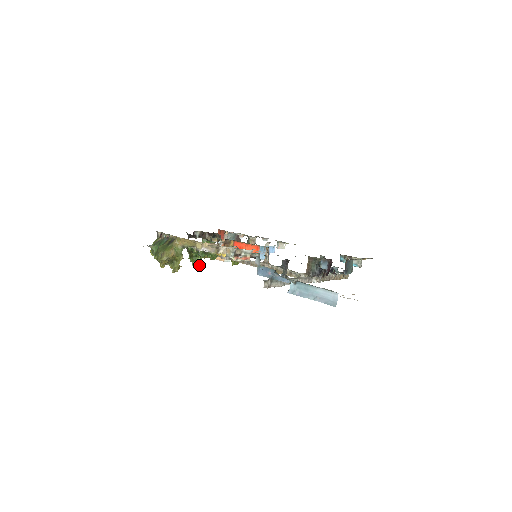
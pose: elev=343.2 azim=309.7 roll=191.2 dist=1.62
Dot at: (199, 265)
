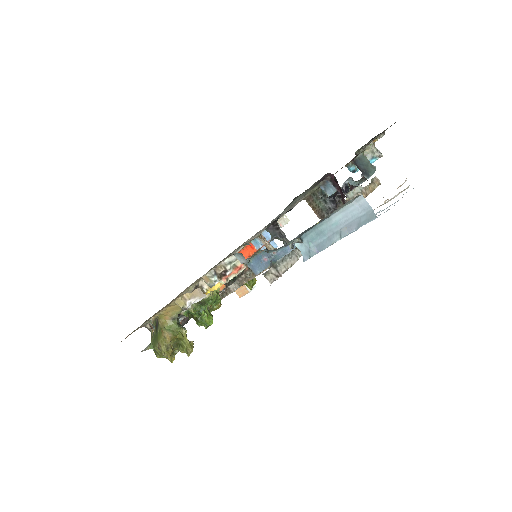
Dot at: (212, 322)
